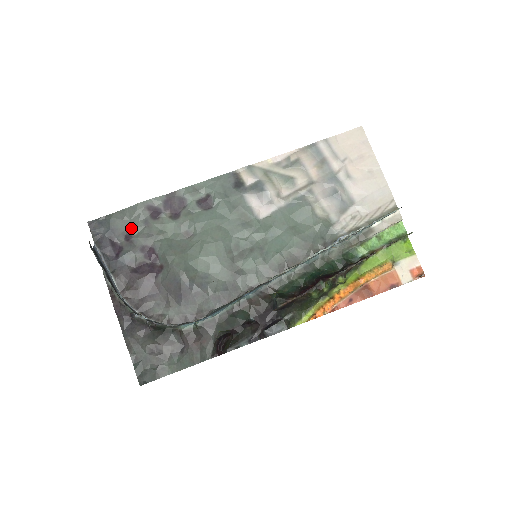
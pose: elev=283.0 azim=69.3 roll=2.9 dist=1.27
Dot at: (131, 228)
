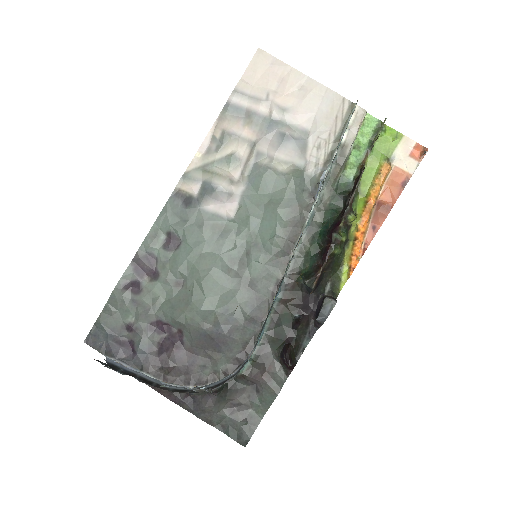
Dot at: (125, 318)
